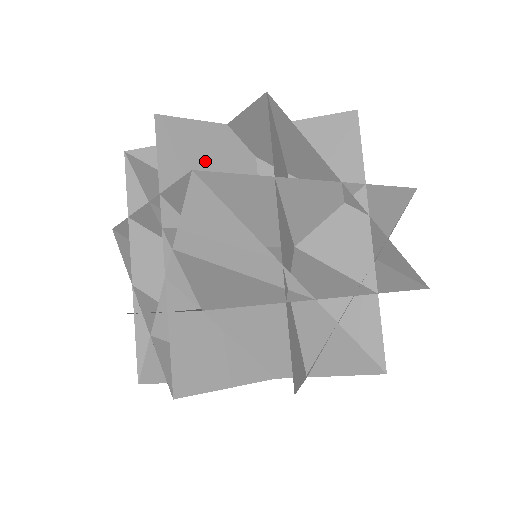
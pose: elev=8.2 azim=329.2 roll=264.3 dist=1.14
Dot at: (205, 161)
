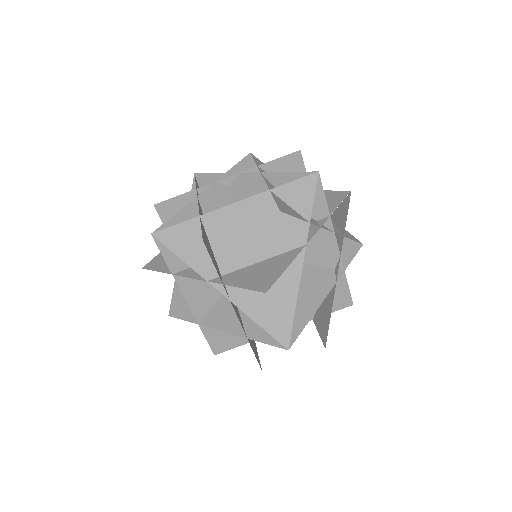
Dot at: occluded
